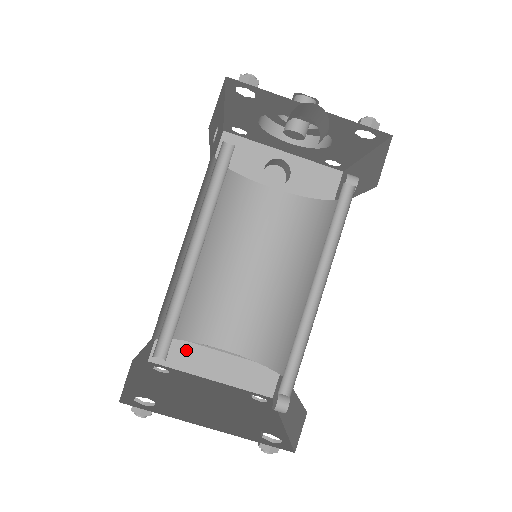
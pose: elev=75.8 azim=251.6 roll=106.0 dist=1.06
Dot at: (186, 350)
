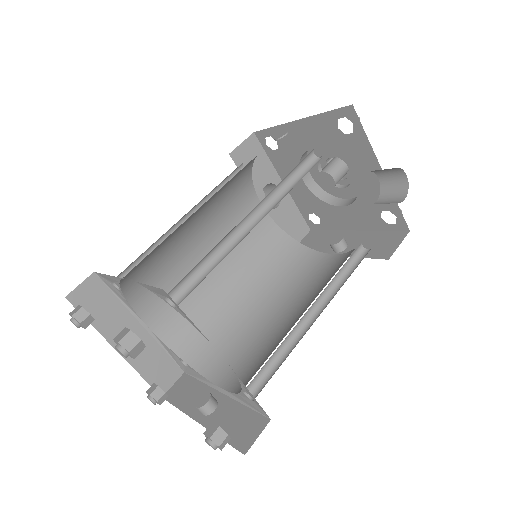
Dot at: (111, 307)
